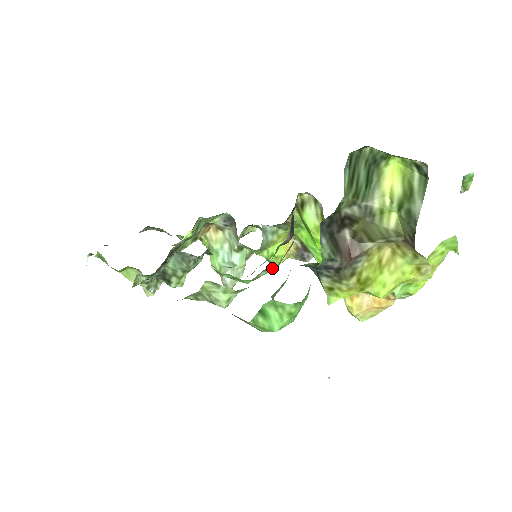
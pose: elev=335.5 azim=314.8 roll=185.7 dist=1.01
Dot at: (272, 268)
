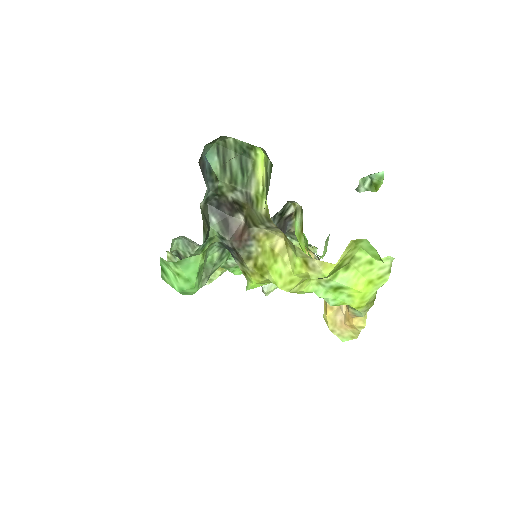
Dot at: occluded
